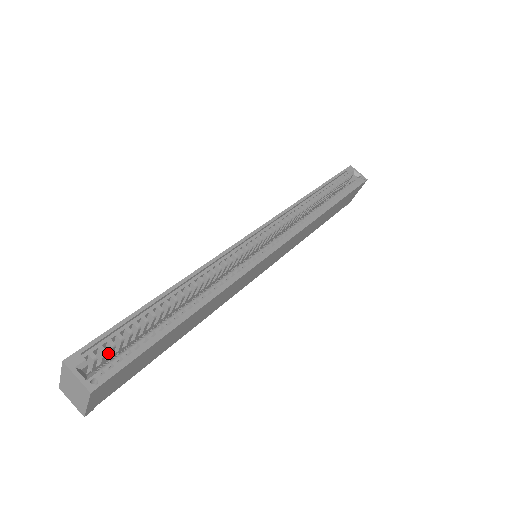
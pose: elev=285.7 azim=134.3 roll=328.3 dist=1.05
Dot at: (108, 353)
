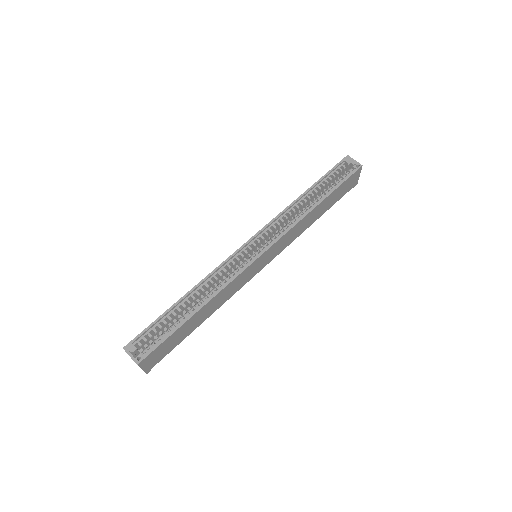
Dot at: (151, 339)
